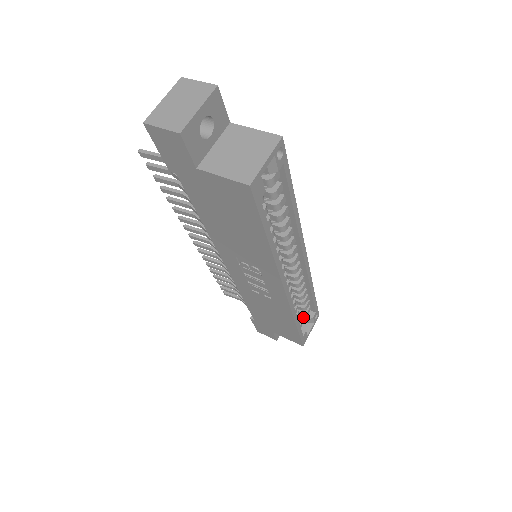
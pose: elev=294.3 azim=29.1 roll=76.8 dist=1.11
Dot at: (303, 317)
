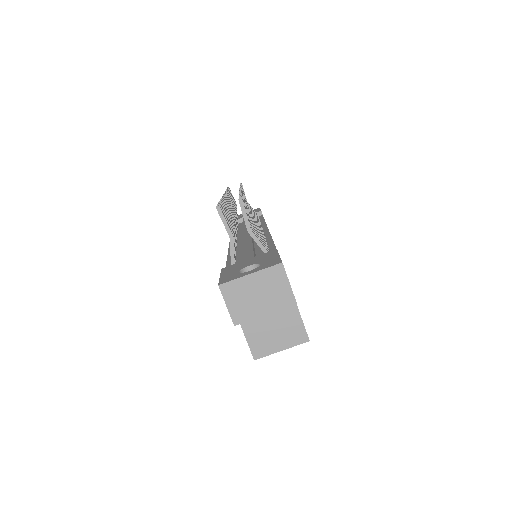
Dot at: occluded
